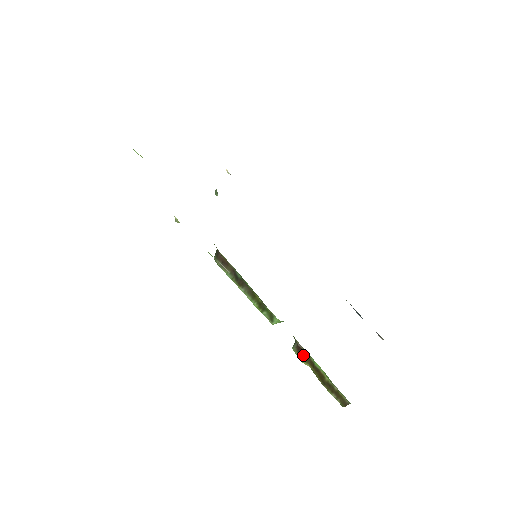
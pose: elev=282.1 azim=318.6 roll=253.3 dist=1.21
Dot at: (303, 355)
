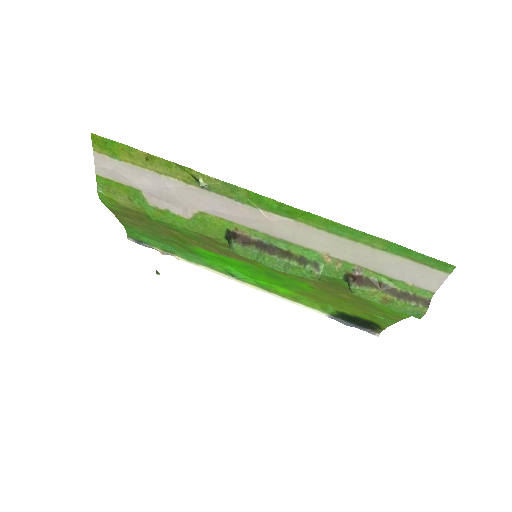
Dot at: (365, 282)
